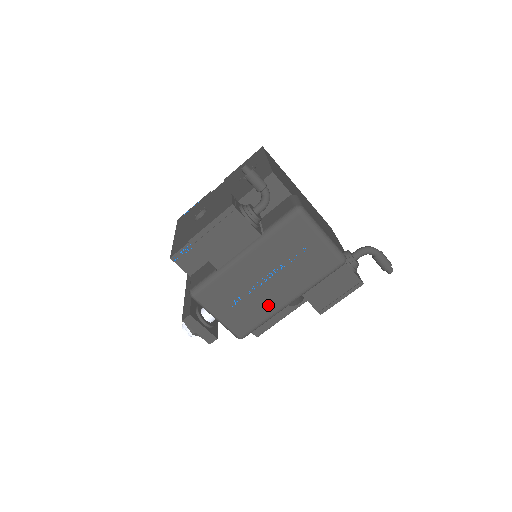
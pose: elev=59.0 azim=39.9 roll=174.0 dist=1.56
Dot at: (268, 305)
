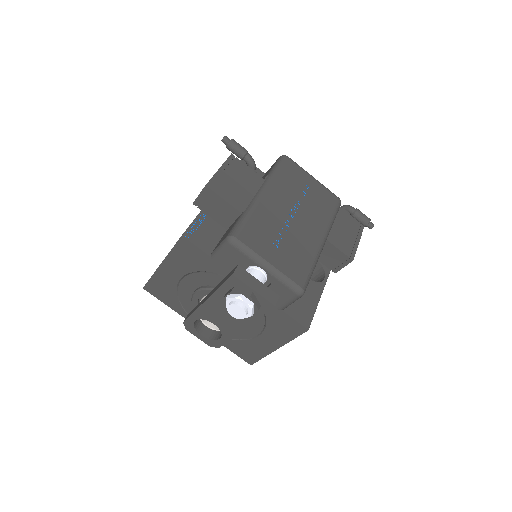
Dot at: (308, 244)
